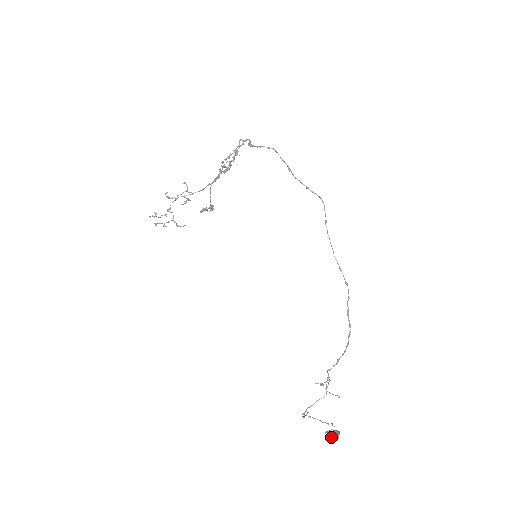
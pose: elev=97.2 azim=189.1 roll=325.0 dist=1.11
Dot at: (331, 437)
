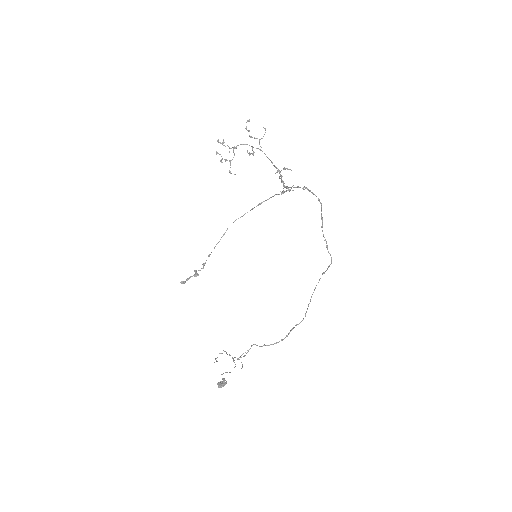
Dot at: (219, 383)
